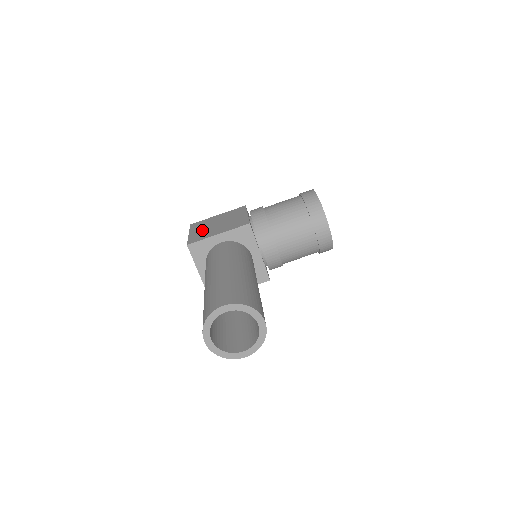
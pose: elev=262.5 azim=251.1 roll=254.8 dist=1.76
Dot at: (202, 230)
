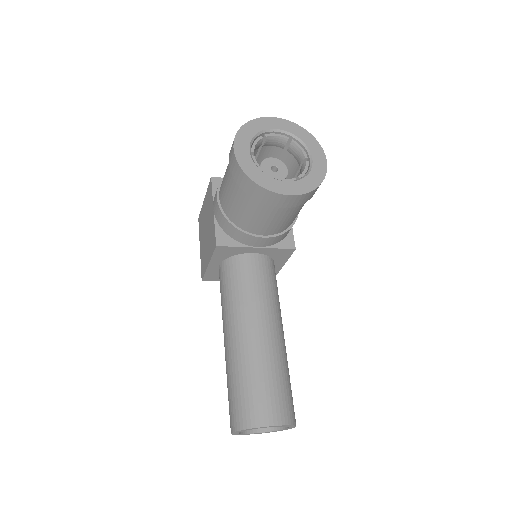
Dot at: (202, 244)
